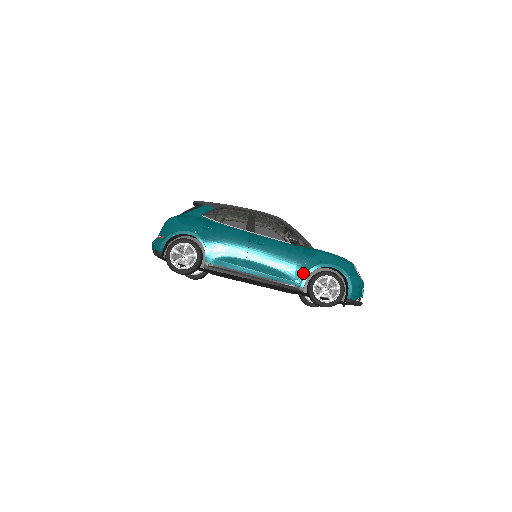
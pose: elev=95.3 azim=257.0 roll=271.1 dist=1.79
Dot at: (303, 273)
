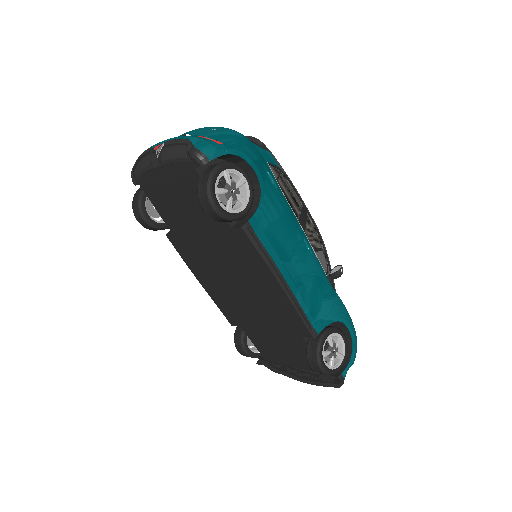
Dot at: (326, 317)
